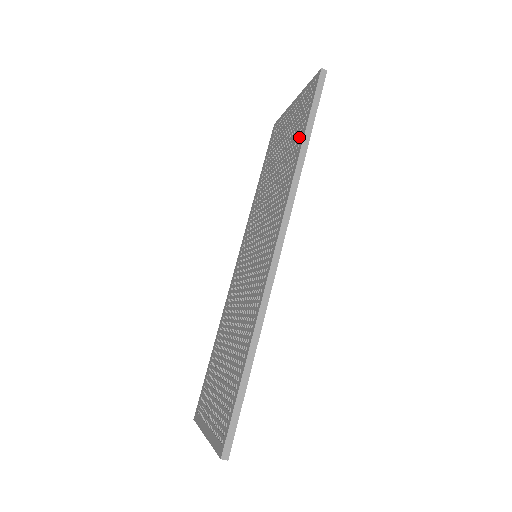
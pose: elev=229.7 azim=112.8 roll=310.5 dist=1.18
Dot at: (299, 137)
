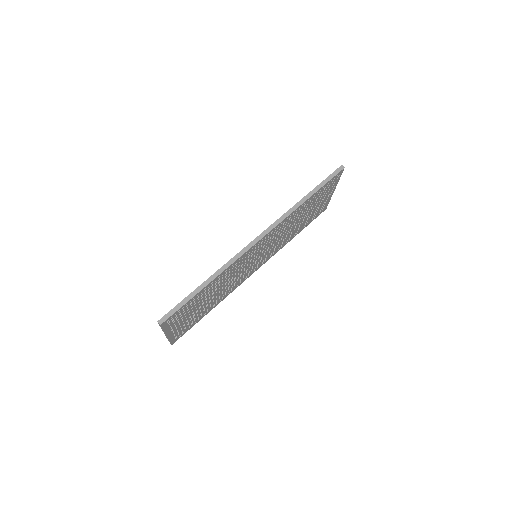
Dot at: occluded
